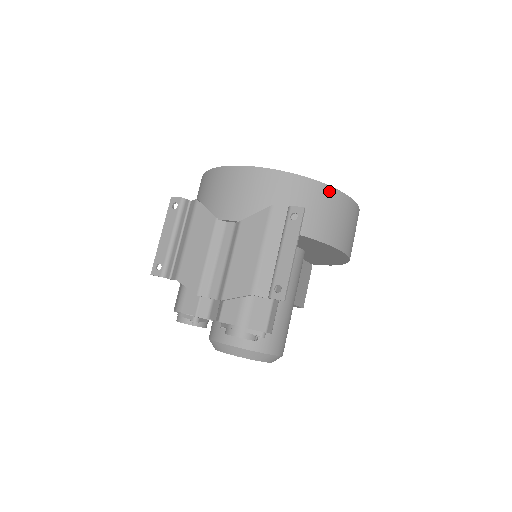
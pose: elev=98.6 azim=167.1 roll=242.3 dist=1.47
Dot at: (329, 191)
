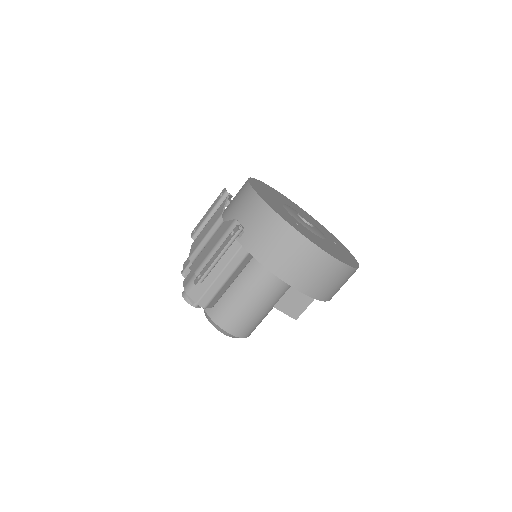
Dot at: (287, 228)
